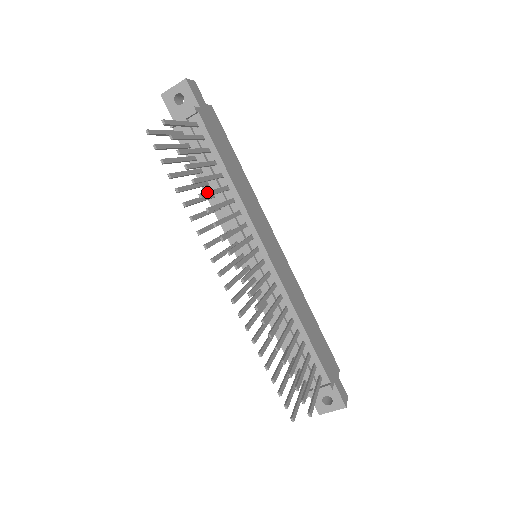
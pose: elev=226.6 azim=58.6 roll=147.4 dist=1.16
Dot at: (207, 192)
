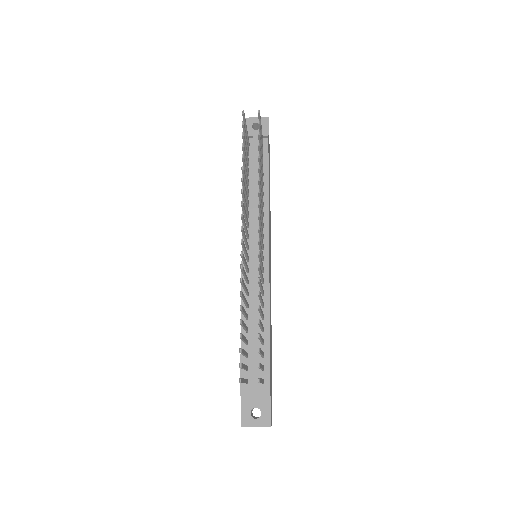
Dot at: occluded
